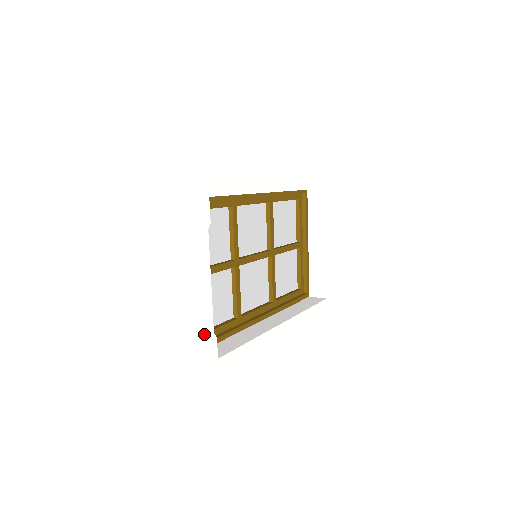
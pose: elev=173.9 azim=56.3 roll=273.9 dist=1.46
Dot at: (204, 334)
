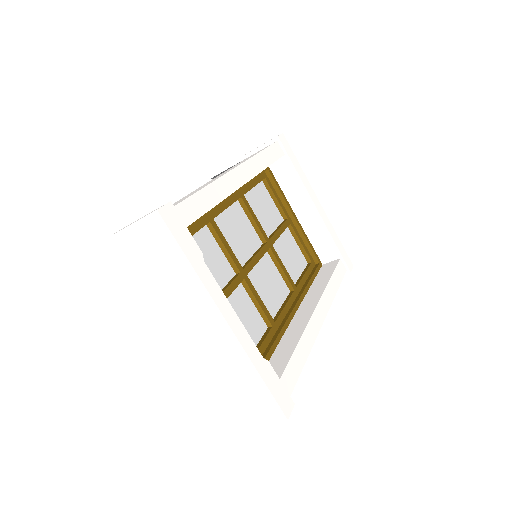
Dot at: (255, 365)
